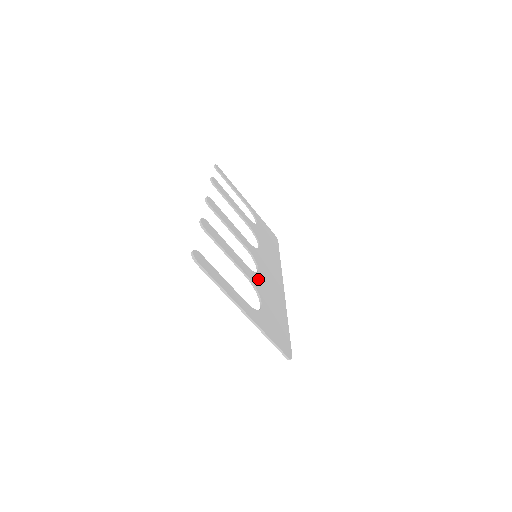
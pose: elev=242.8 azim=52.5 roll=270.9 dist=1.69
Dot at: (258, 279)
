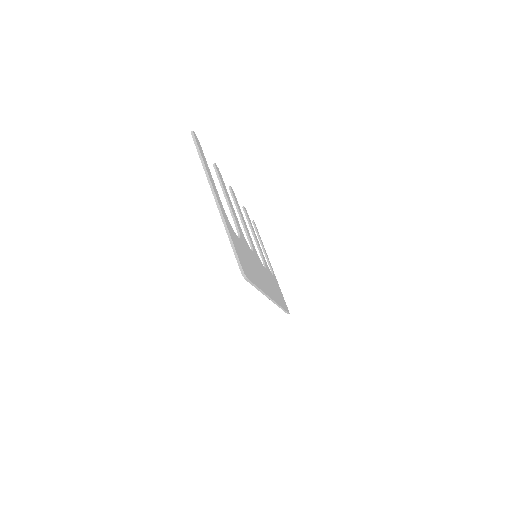
Dot at: (247, 245)
